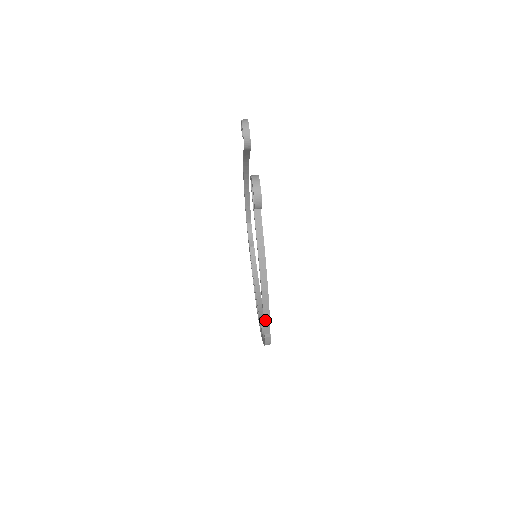
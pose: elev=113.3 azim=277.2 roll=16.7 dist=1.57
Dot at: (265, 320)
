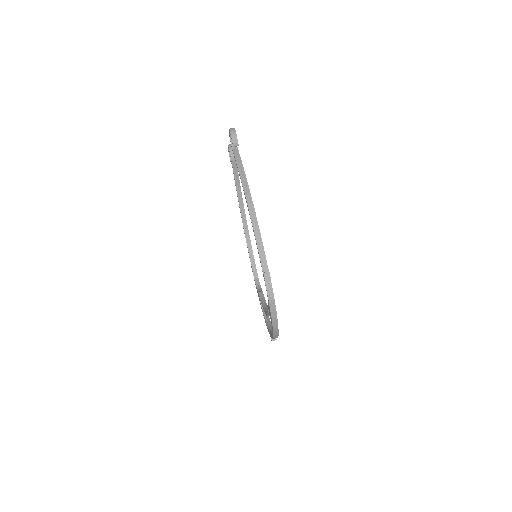
Dot at: (259, 250)
